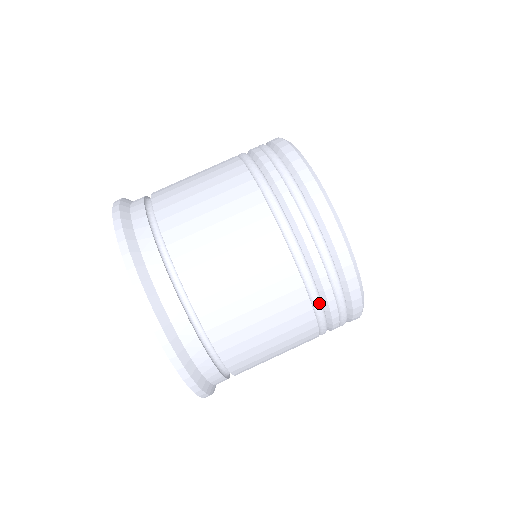
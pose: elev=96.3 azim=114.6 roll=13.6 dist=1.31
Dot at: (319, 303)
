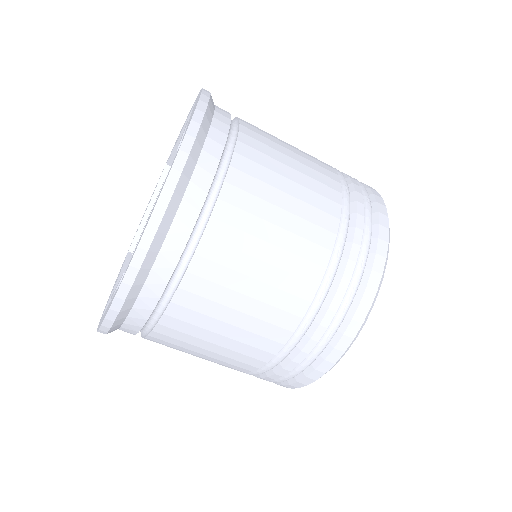
Dot at: (261, 373)
